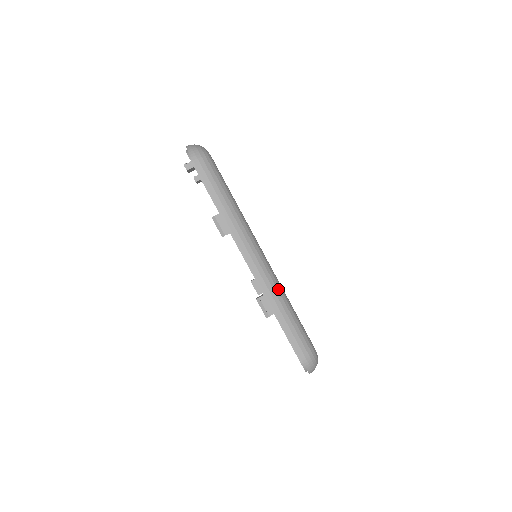
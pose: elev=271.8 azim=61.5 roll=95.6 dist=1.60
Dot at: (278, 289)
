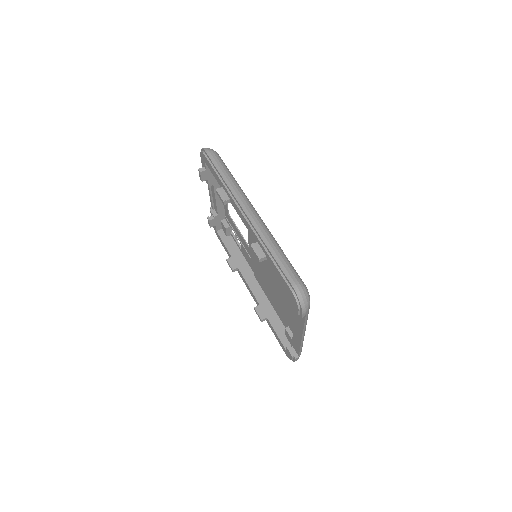
Dot at: (269, 233)
